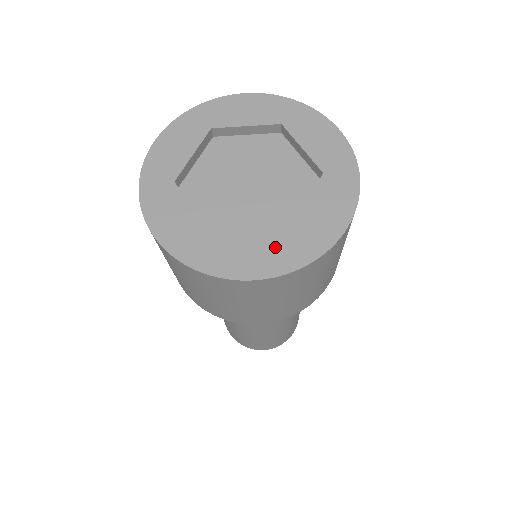
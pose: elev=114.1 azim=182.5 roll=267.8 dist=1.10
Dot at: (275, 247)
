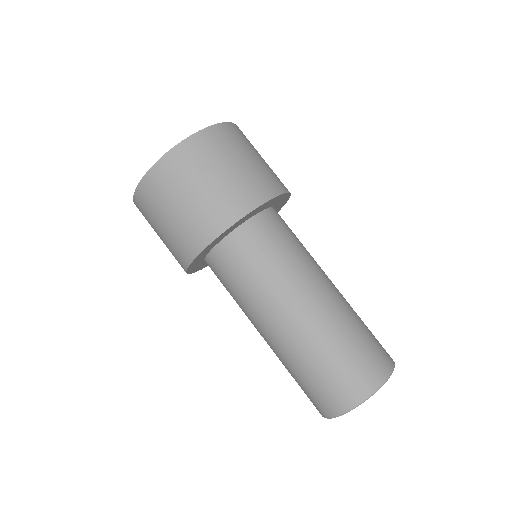
Dot at: occluded
